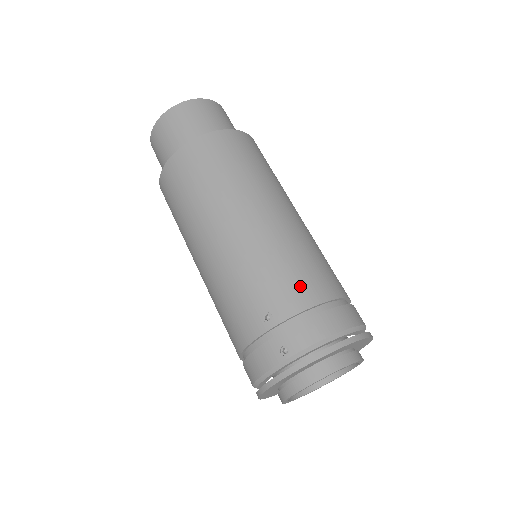
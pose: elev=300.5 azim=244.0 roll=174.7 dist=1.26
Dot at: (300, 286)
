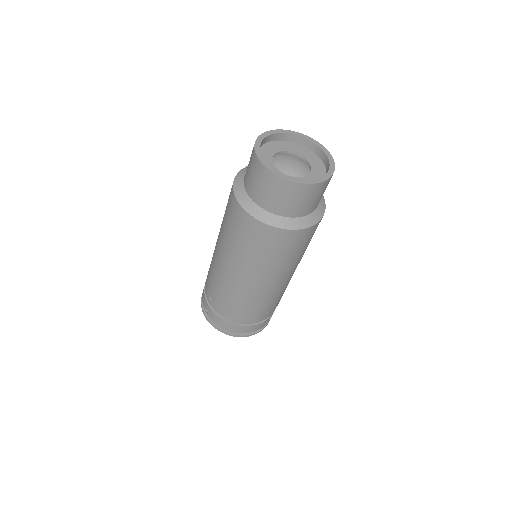
Dot at: (229, 311)
